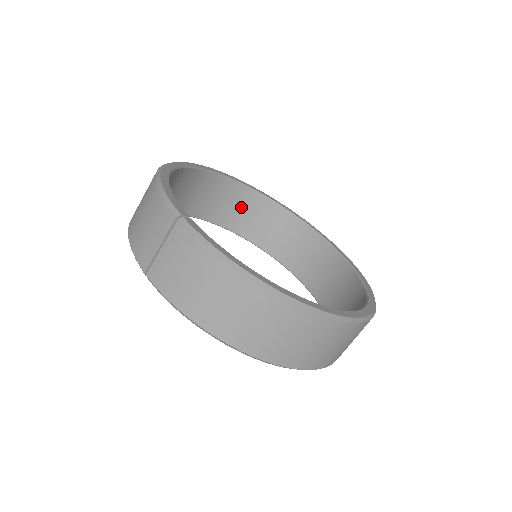
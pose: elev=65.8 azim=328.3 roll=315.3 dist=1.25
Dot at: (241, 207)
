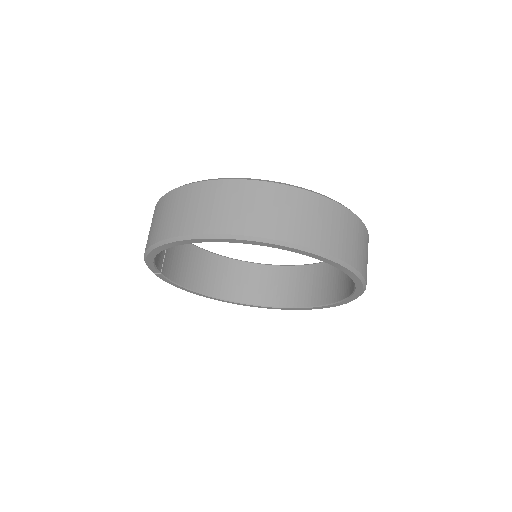
Dot at: (311, 282)
